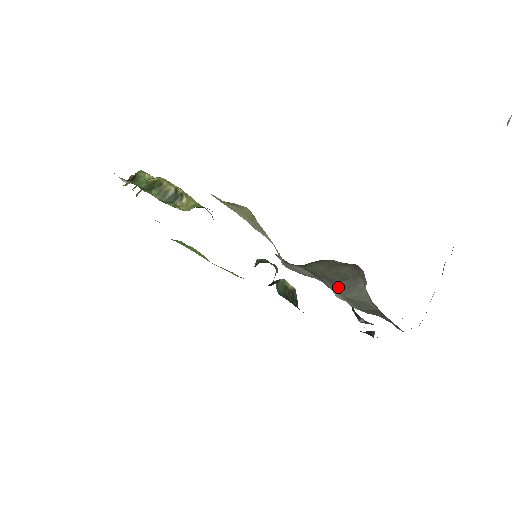
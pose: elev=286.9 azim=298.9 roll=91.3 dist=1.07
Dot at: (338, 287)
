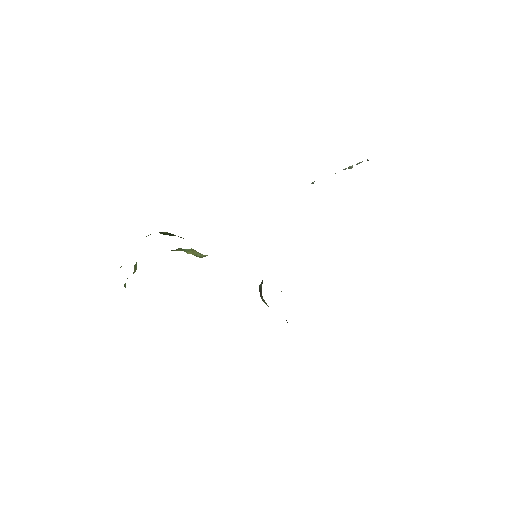
Dot at: occluded
